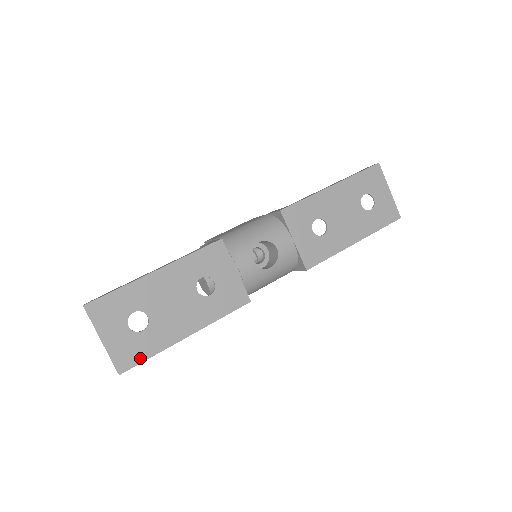
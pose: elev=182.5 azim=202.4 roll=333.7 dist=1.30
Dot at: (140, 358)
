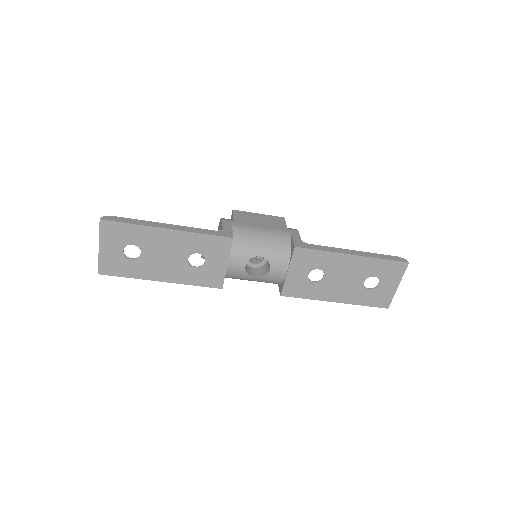
Dot at: (119, 273)
